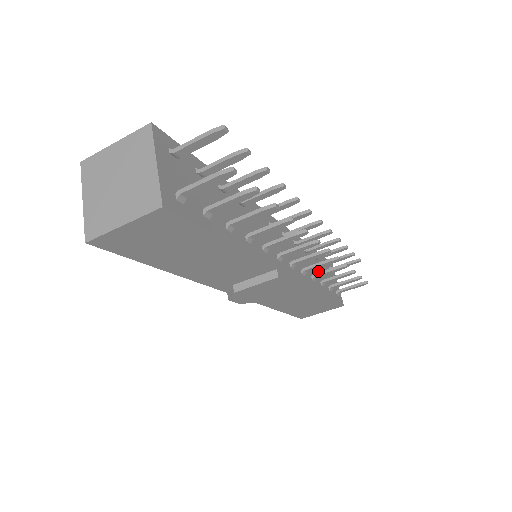
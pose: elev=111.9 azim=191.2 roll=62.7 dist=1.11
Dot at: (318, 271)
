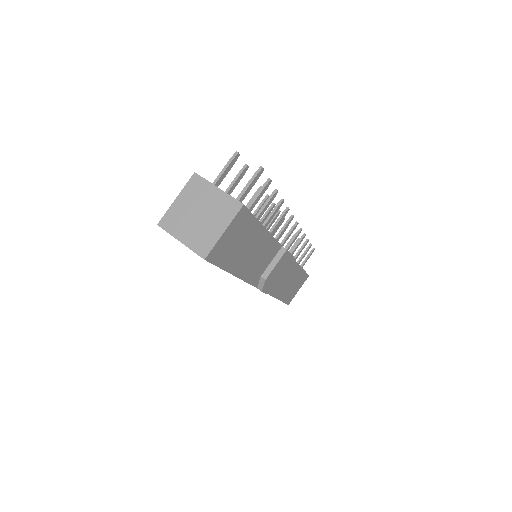
Dot at: occluded
